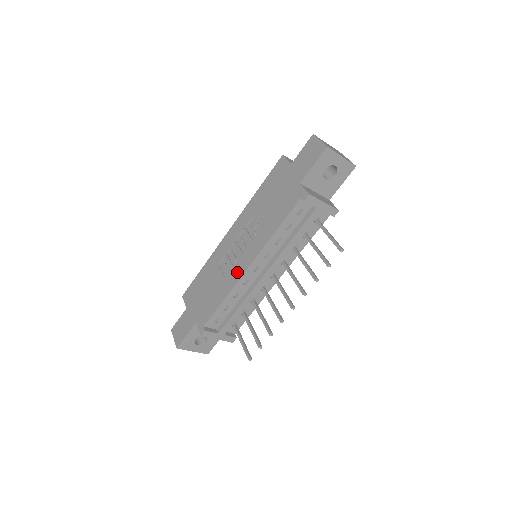
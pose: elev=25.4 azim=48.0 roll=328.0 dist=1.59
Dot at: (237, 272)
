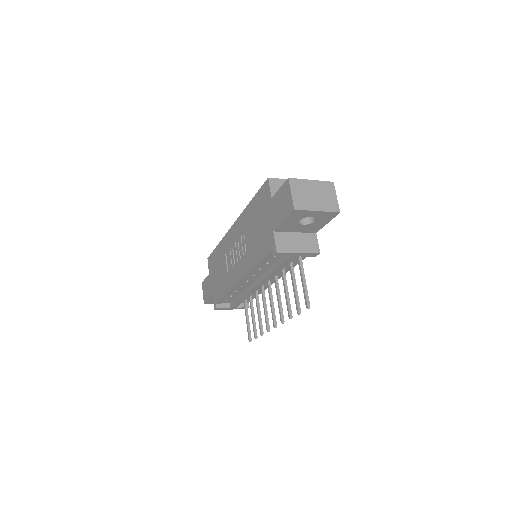
Dot at: (233, 277)
